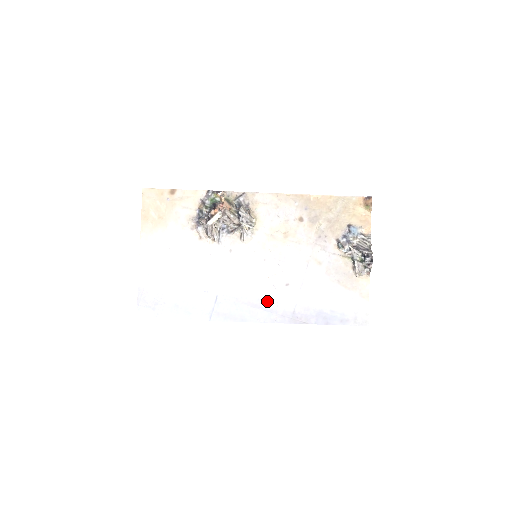
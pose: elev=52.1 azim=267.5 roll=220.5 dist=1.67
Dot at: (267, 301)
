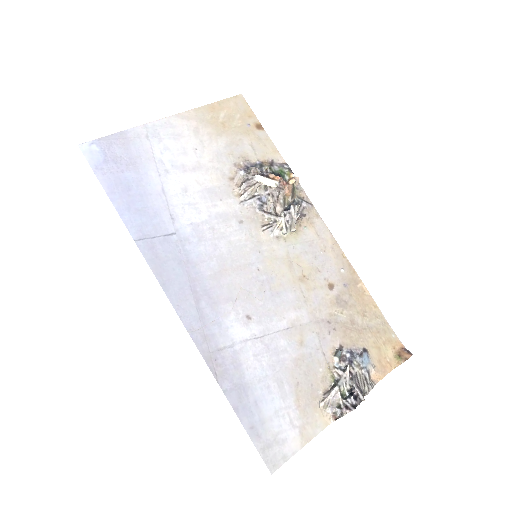
Dot at: (211, 303)
